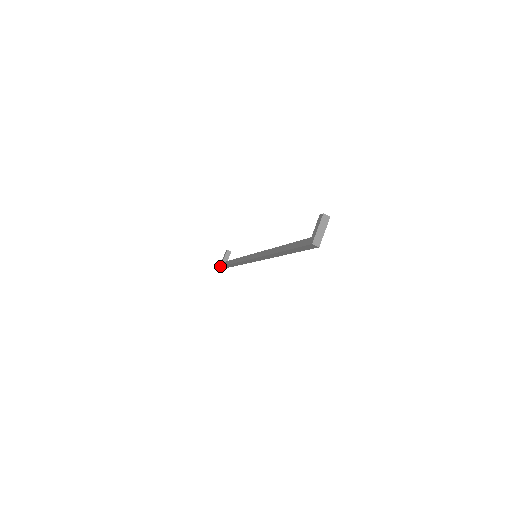
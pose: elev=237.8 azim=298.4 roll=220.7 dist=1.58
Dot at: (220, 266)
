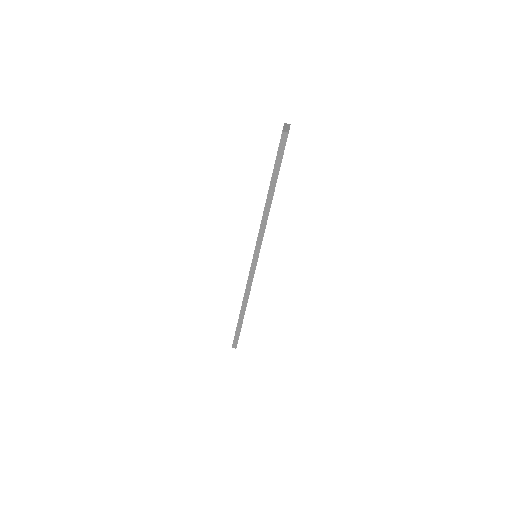
Dot at: (232, 344)
